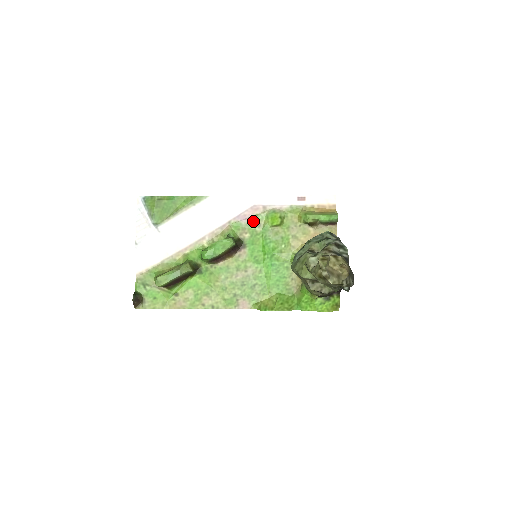
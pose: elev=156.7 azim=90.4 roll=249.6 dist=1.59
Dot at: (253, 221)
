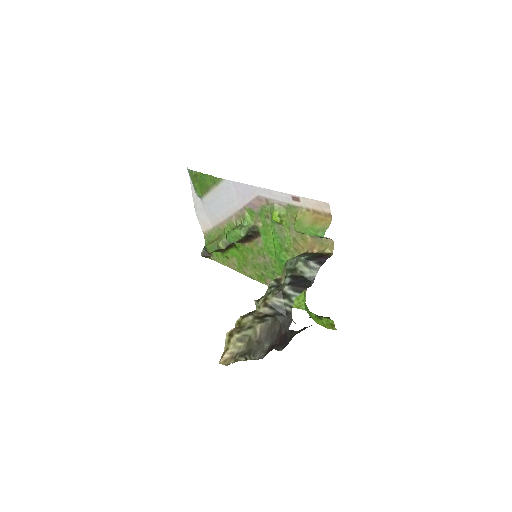
Dot at: (262, 211)
